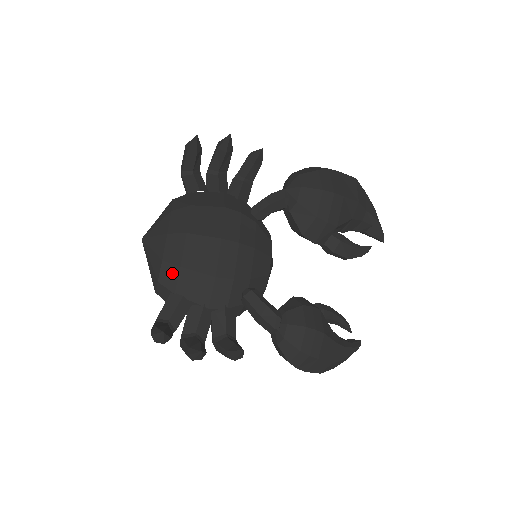
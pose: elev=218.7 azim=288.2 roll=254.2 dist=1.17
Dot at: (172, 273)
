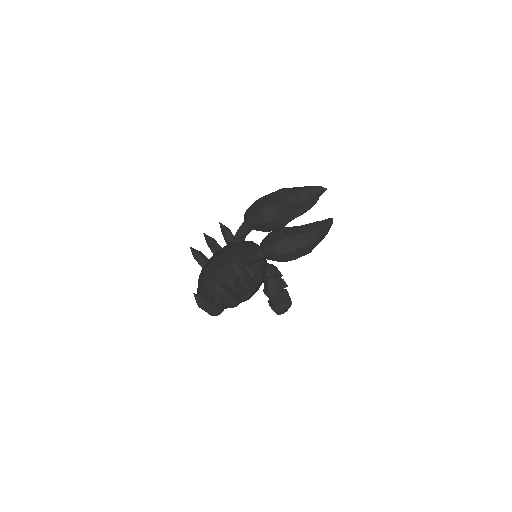
Dot at: (205, 289)
